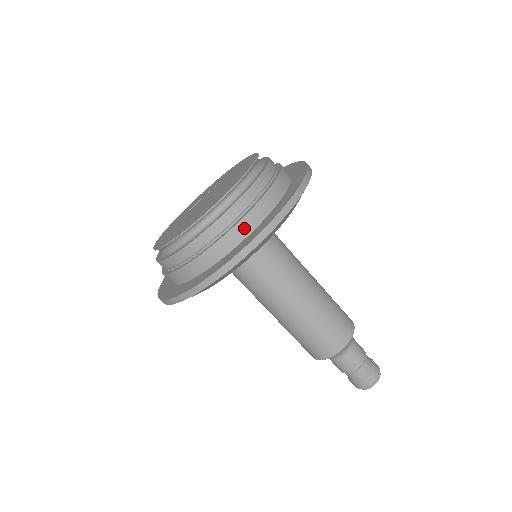
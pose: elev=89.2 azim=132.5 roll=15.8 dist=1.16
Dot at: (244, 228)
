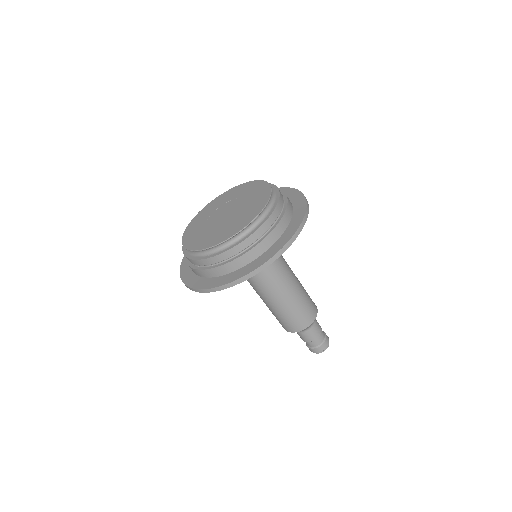
Dot at: (252, 255)
